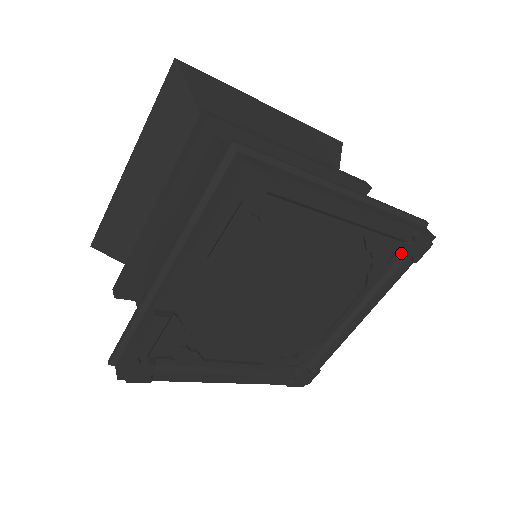
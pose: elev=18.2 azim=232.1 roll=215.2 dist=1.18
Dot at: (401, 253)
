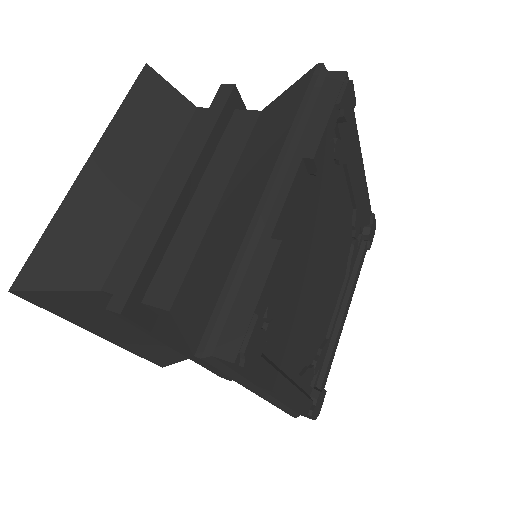
Dot at: (361, 239)
